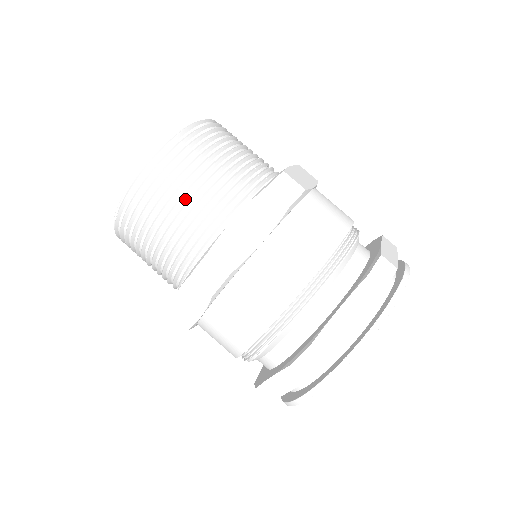
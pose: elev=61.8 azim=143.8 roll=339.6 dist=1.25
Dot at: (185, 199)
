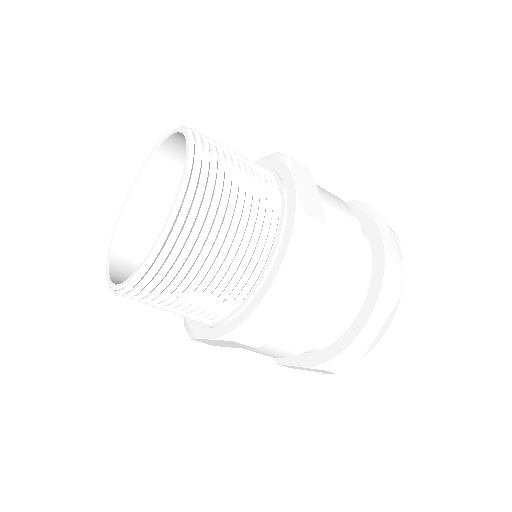
Dot at: (209, 271)
